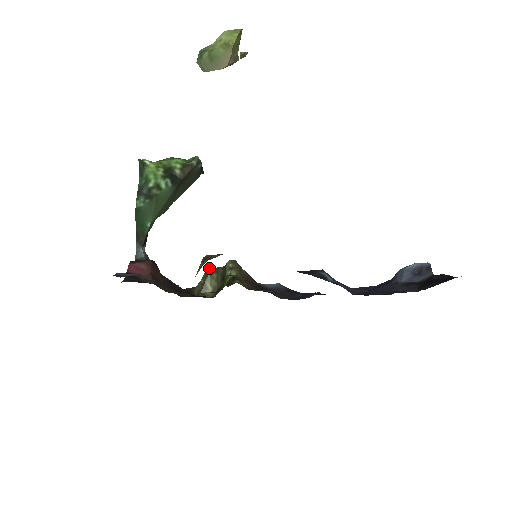
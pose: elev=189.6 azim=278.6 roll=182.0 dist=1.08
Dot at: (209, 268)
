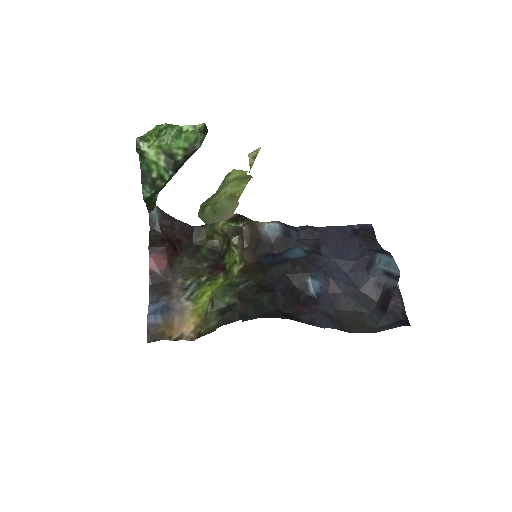
Dot at: (216, 227)
